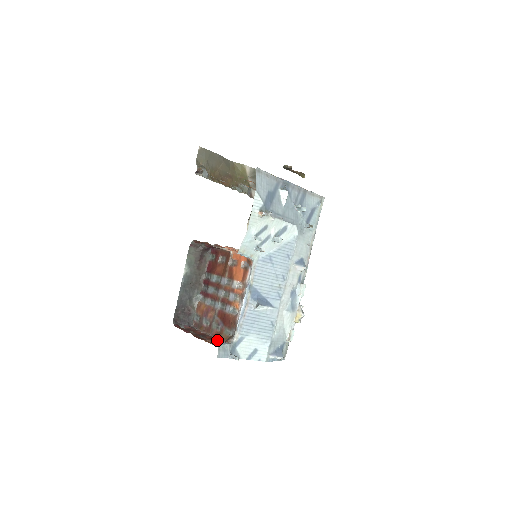
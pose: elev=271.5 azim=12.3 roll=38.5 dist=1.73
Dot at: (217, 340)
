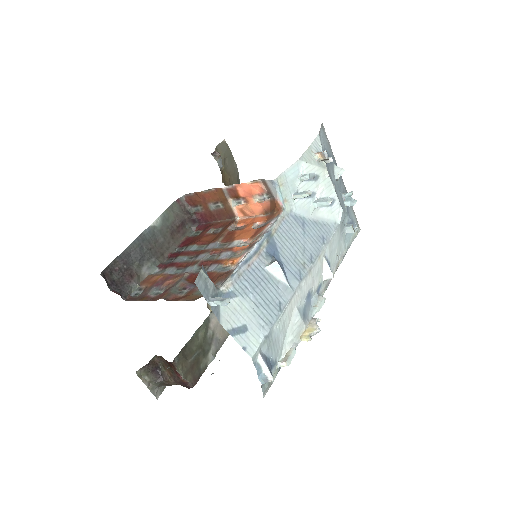
Dot at: occluded
